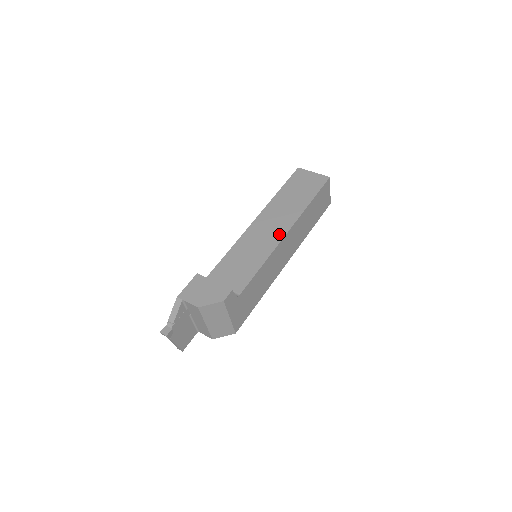
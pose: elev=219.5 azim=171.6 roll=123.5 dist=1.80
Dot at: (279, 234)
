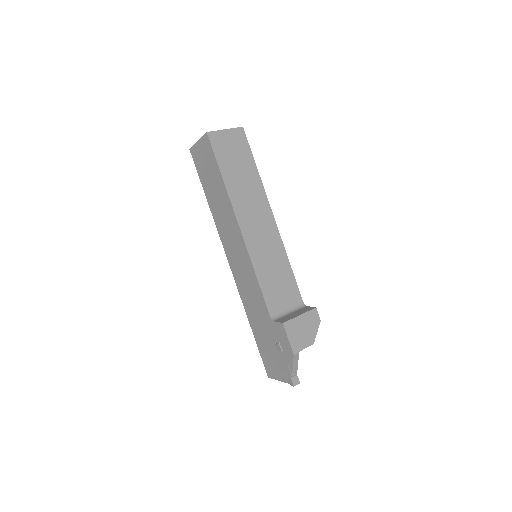
Dot at: (271, 225)
